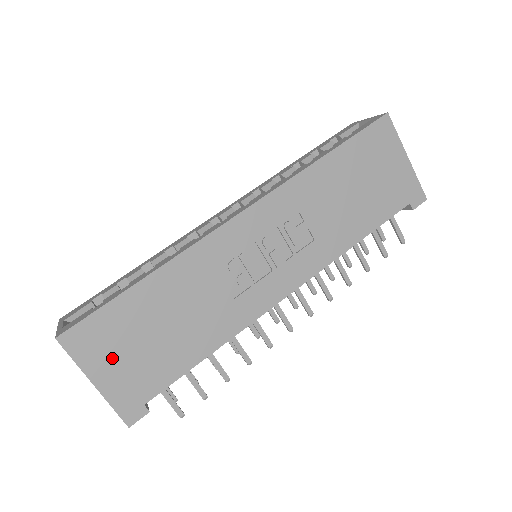
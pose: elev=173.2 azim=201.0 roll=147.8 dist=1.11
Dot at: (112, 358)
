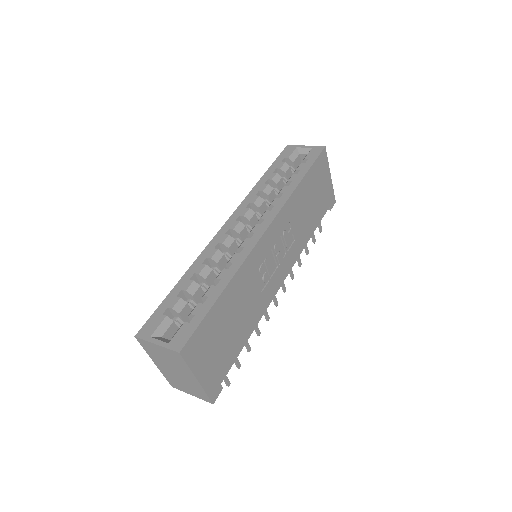
Dot at: (207, 356)
